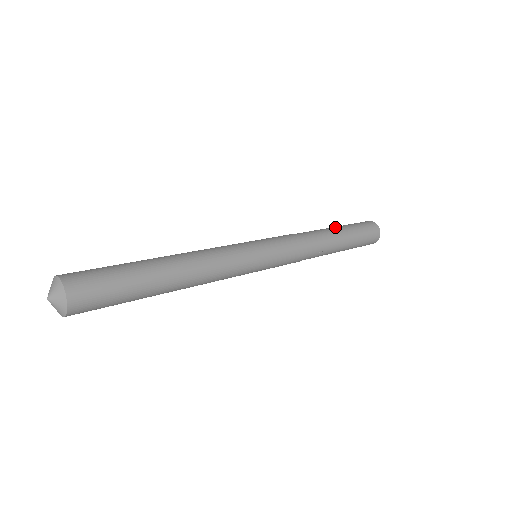
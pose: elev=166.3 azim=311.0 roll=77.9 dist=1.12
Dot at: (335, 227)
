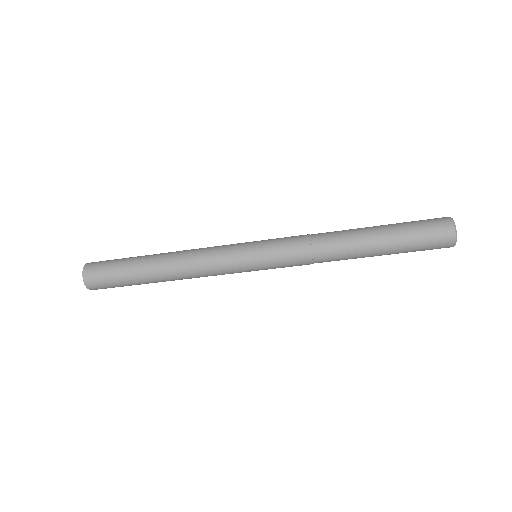
Dot at: occluded
